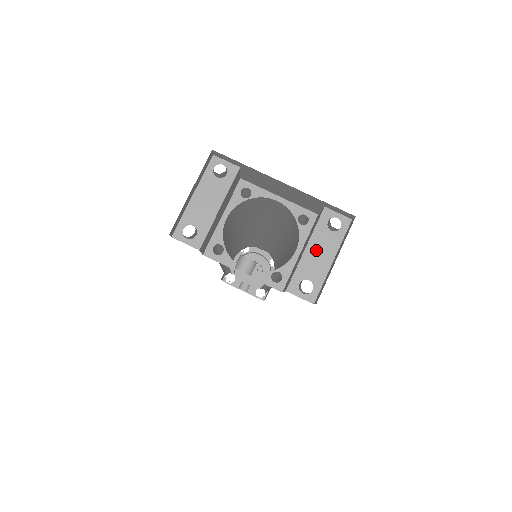
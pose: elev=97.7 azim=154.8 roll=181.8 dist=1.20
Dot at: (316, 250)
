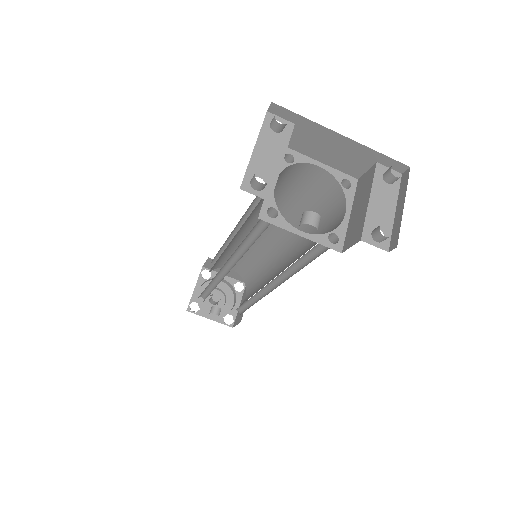
Dot at: (379, 201)
